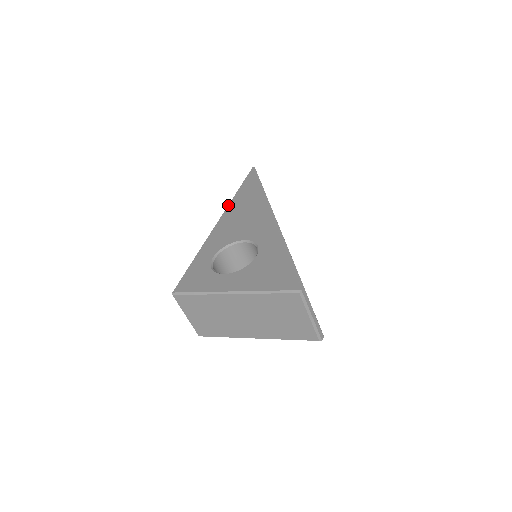
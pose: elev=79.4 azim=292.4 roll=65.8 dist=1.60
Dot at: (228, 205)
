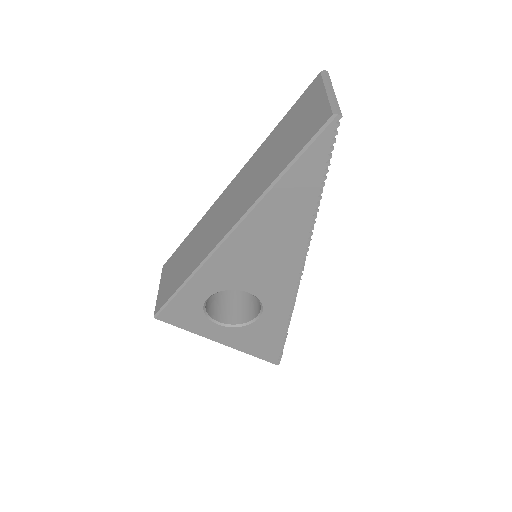
Dot at: (251, 212)
